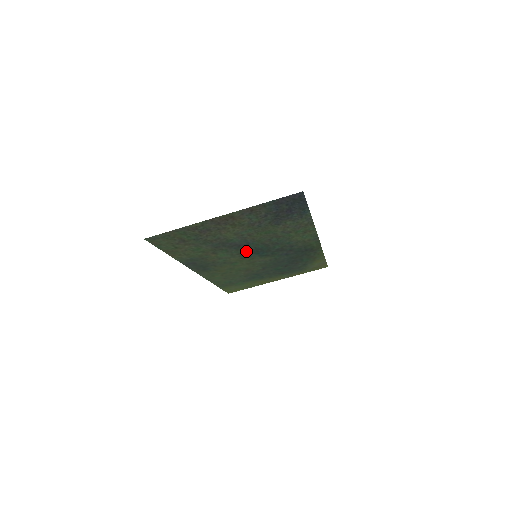
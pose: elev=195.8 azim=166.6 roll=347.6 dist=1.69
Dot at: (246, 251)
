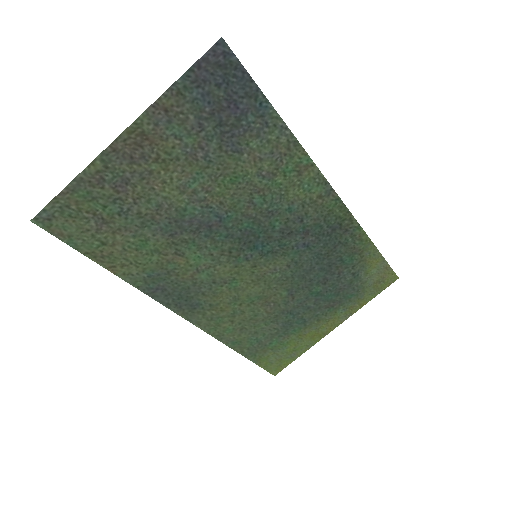
Dot at: (231, 243)
